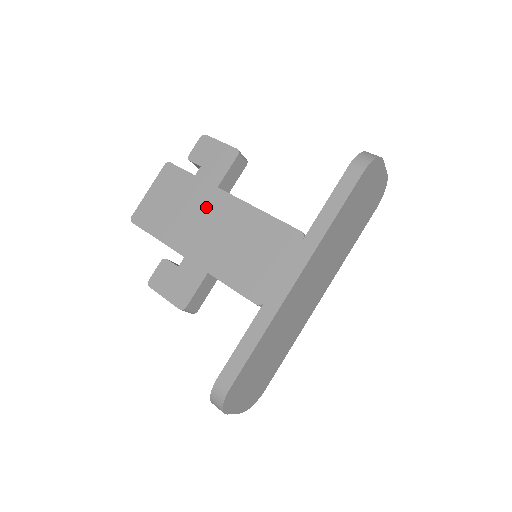
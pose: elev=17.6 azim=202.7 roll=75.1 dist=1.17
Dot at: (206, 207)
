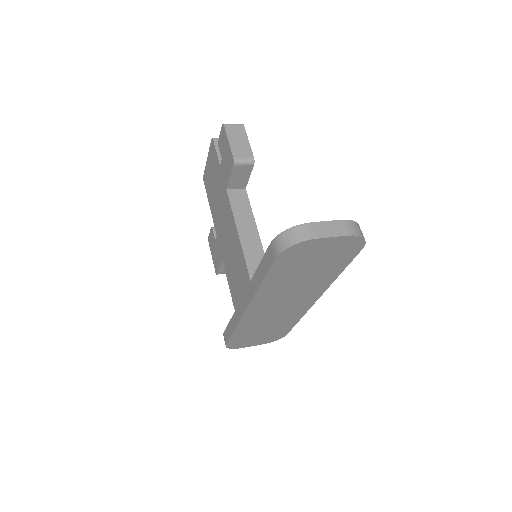
Dot at: (222, 203)
